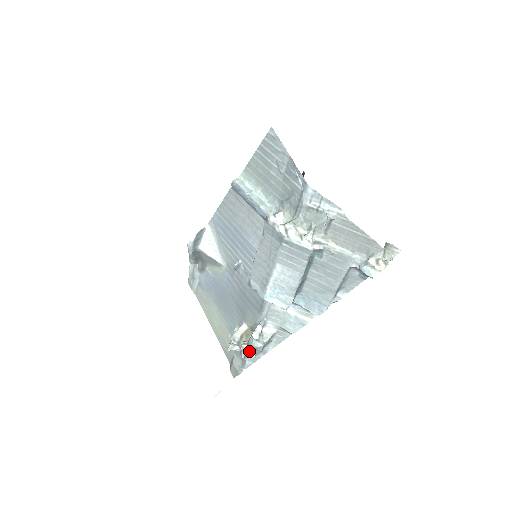
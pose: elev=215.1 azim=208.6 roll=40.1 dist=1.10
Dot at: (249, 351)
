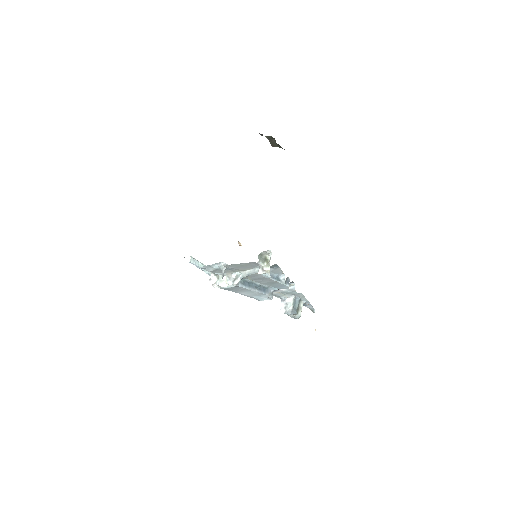
Dot at: (293, 315)
